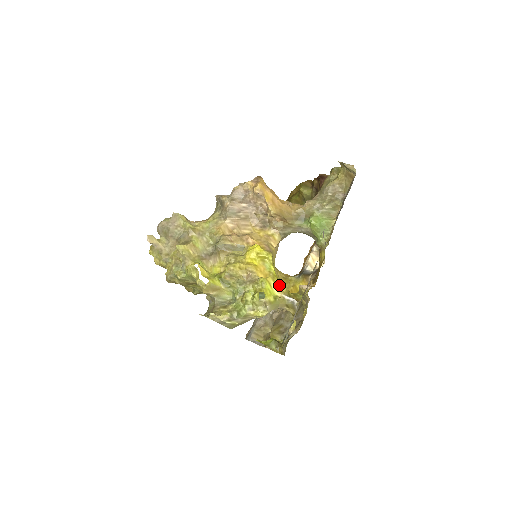
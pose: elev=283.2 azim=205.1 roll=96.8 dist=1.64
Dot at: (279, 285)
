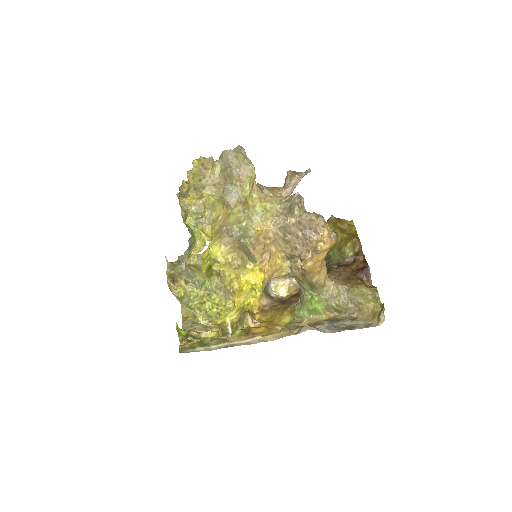
Dot at: (237, 315)
